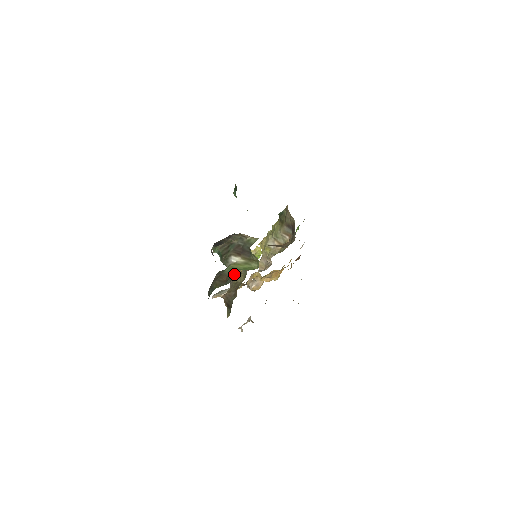
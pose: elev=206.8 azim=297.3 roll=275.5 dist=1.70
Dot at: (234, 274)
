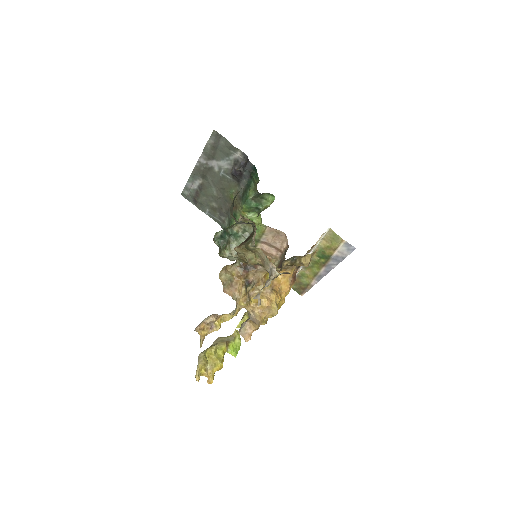
Dot at: occluded
